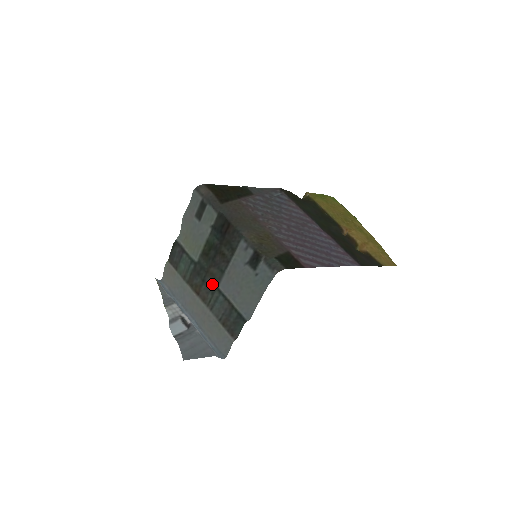
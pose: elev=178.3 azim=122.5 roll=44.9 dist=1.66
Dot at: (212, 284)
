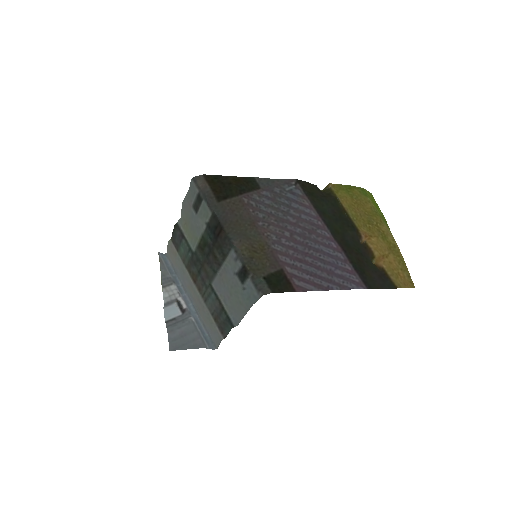
Dot at: (206, 279)
